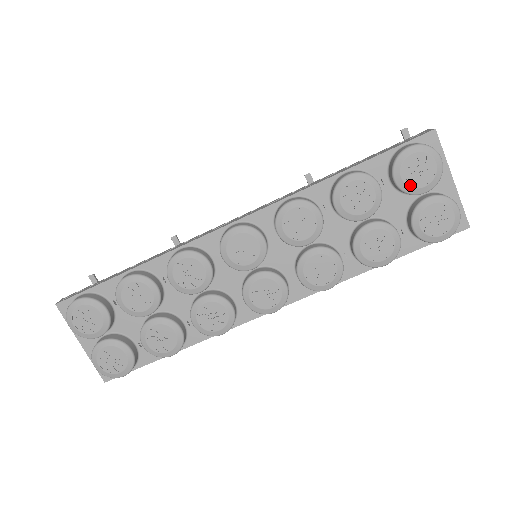
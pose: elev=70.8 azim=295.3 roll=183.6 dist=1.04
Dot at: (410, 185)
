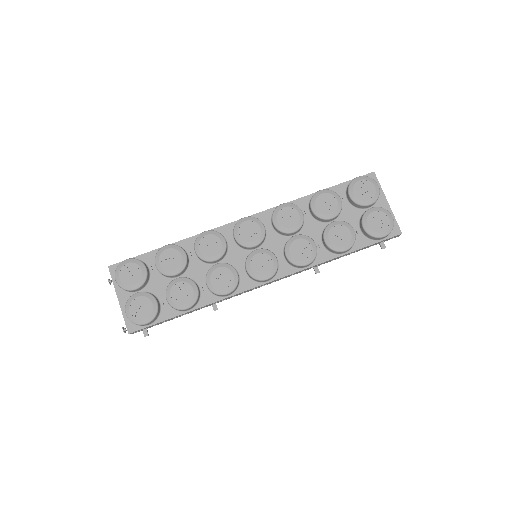
Dot at: (360, 199)
